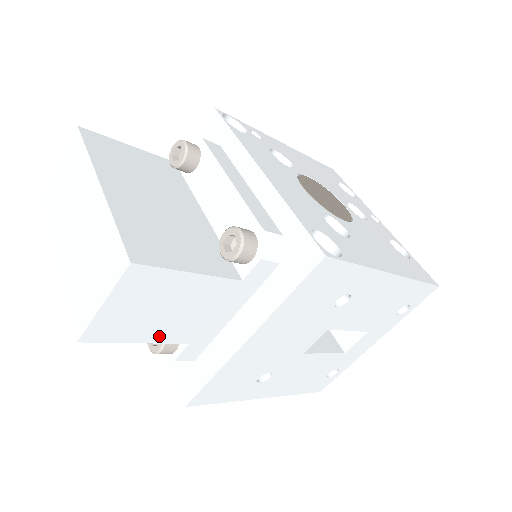
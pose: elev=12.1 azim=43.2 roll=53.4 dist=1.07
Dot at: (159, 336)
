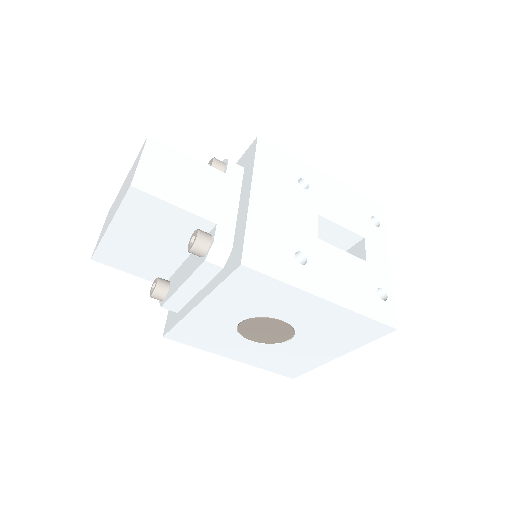
Dot at: (188, 205)
